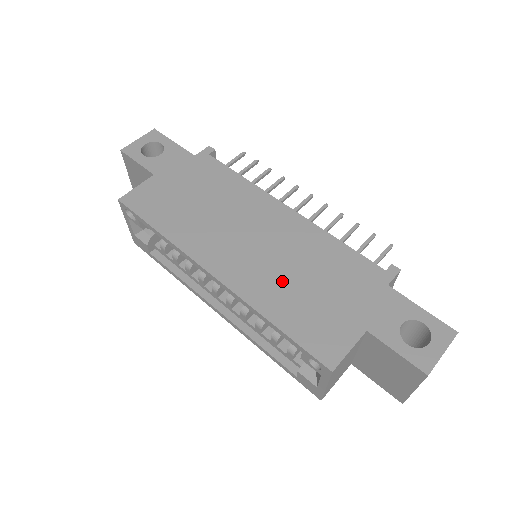
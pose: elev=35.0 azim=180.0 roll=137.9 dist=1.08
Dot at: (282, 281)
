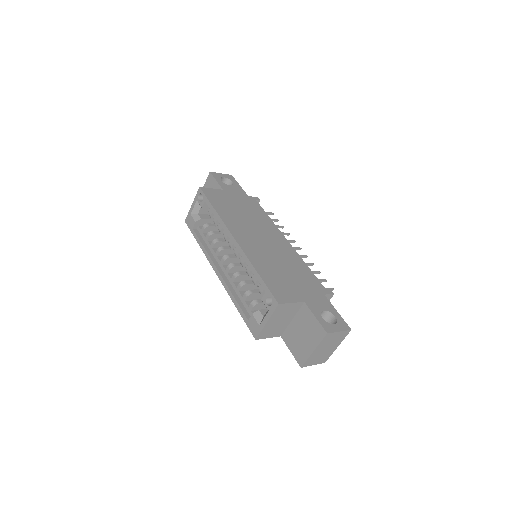
Dot at: (270, 262)
